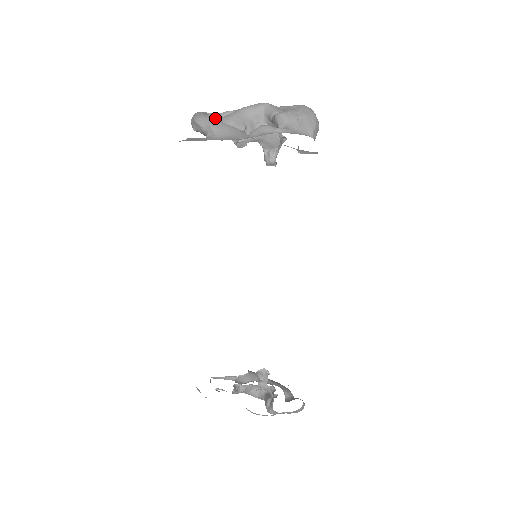
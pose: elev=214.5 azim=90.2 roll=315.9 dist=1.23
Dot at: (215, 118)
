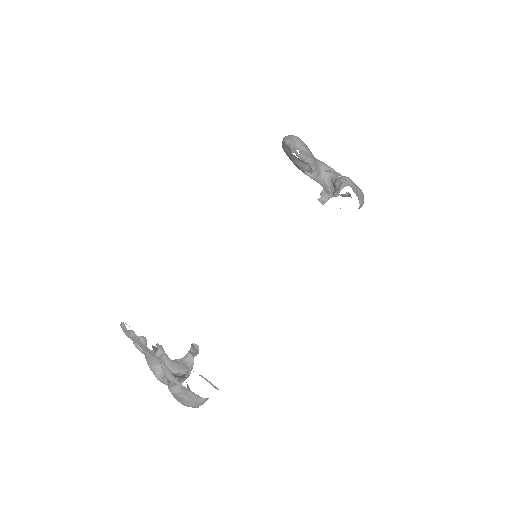
Dot at: occluded
